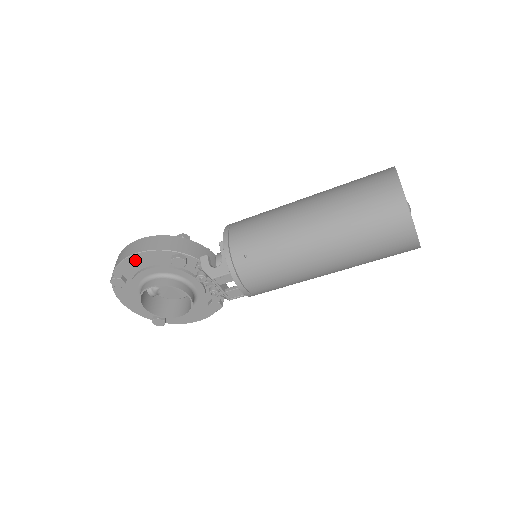
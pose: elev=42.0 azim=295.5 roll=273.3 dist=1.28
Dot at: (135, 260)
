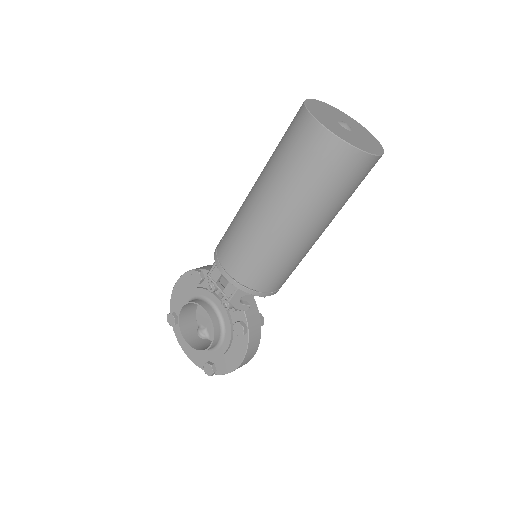
Dot at: (177, 291)
